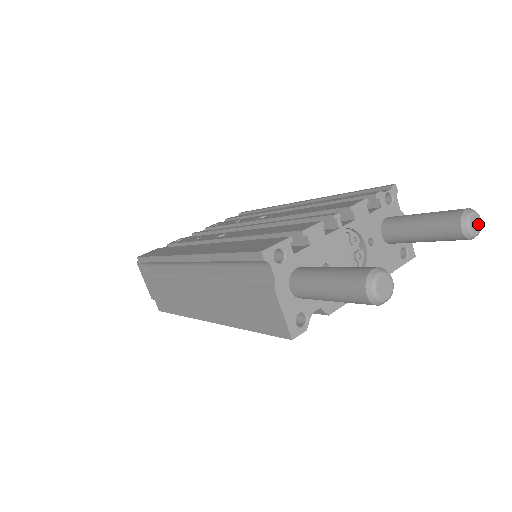
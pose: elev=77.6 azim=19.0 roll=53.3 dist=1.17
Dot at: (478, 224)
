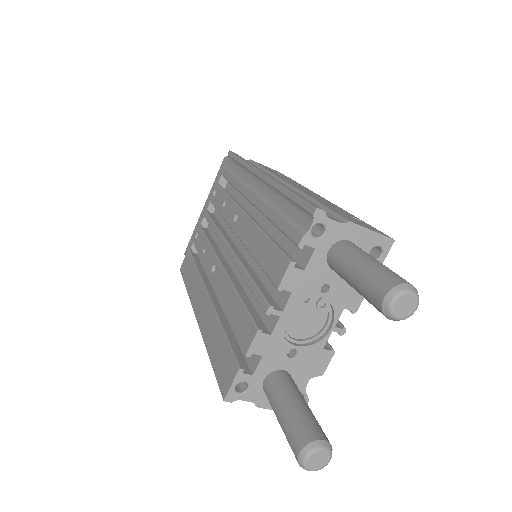
Dot at: (410, 302)
